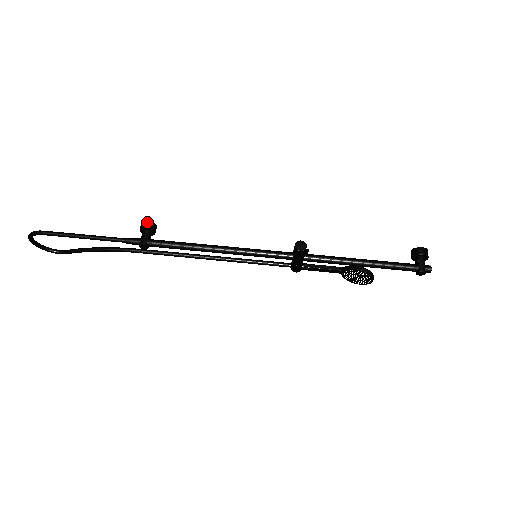
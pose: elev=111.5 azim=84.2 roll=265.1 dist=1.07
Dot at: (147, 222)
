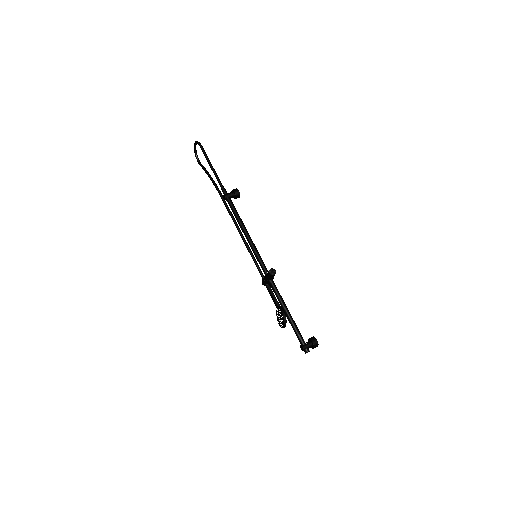
Dot at: (238, 191)
